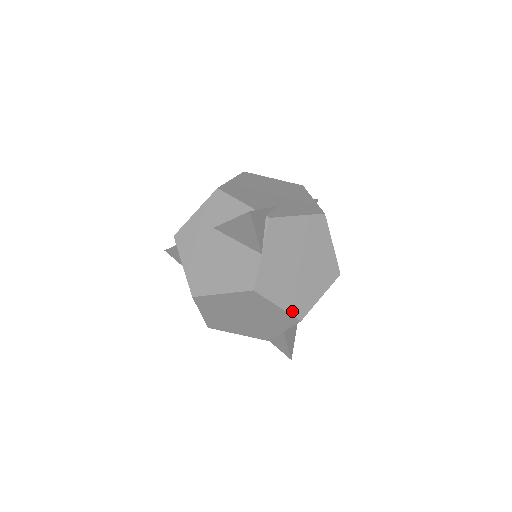
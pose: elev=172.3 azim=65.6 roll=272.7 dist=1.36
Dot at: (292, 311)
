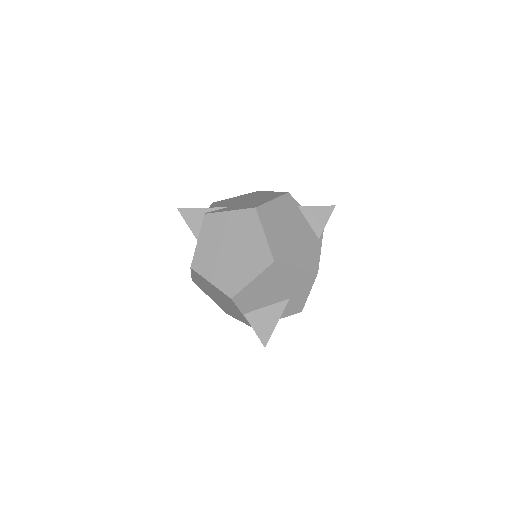
Dot at: (223, 289)
